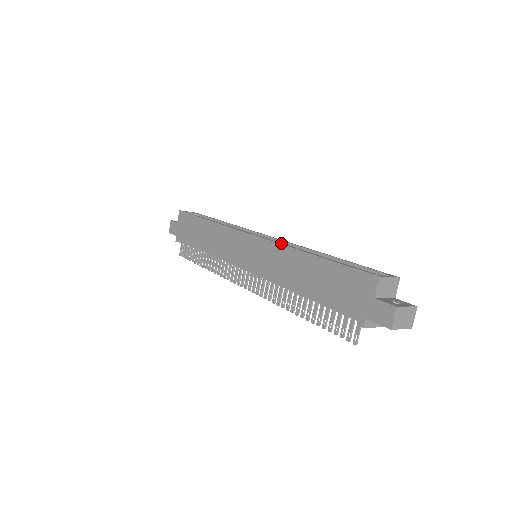
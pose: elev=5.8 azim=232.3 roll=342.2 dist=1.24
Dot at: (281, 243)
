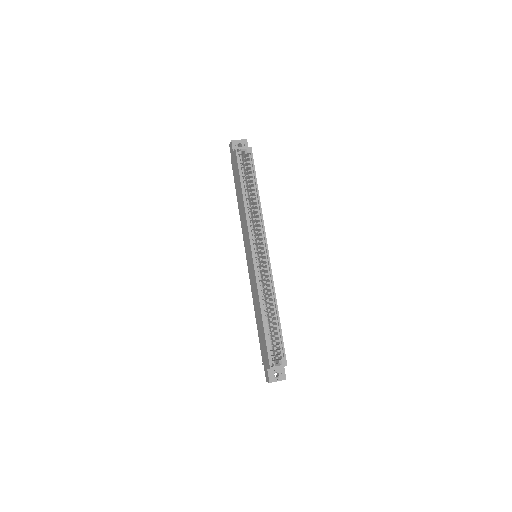
Dot at: (268, 269)
